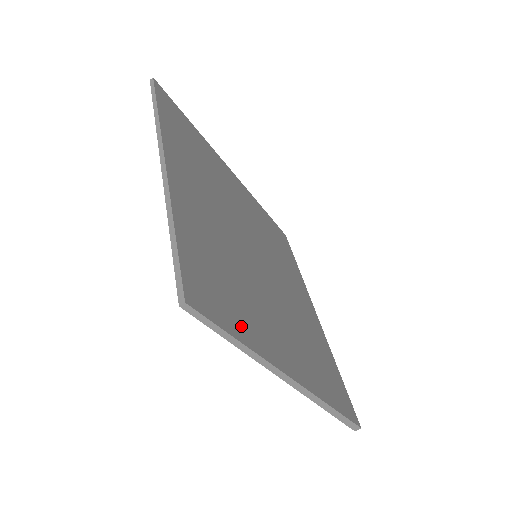
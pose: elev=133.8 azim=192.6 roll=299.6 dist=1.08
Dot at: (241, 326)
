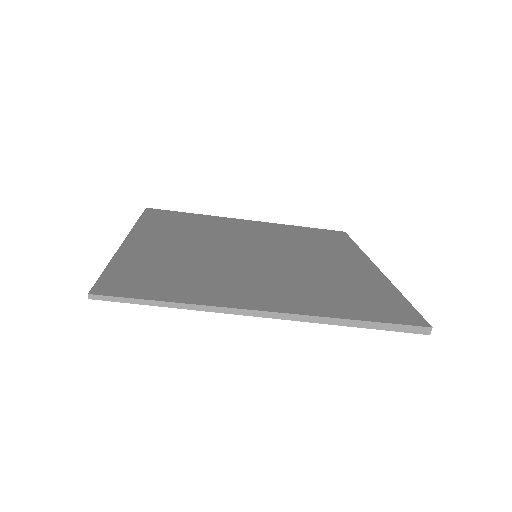
Dot at: (173, 294)
